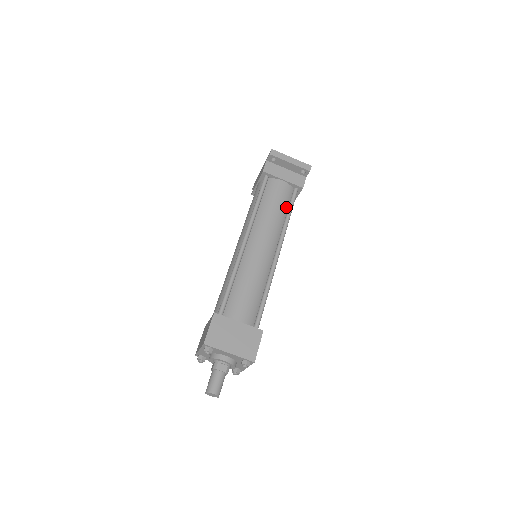
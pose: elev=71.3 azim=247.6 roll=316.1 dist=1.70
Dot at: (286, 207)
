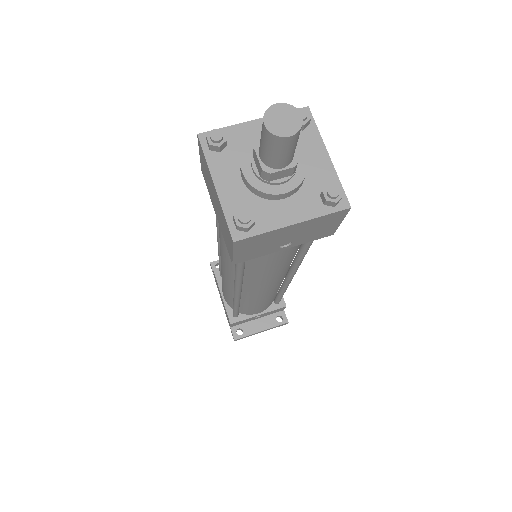
Dot at: occluded
